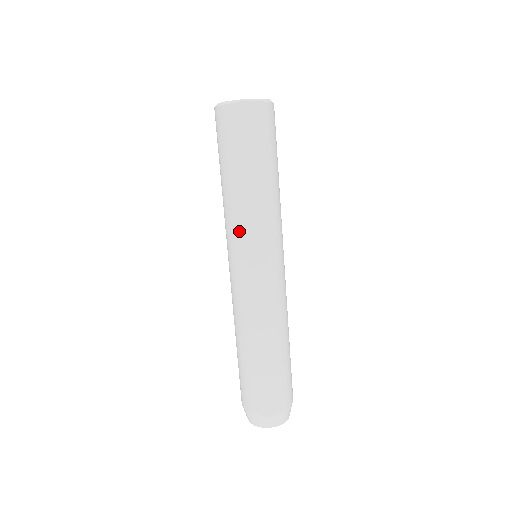
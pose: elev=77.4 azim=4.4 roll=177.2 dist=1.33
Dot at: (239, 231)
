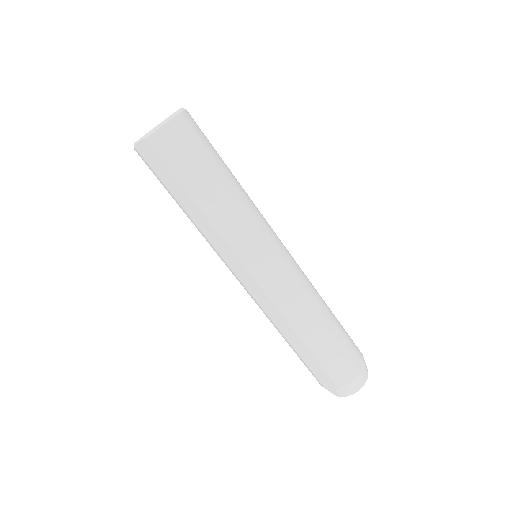
Dot at: (214, 250)
